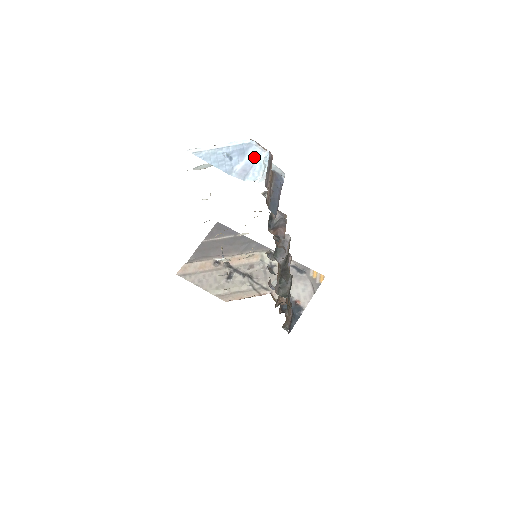
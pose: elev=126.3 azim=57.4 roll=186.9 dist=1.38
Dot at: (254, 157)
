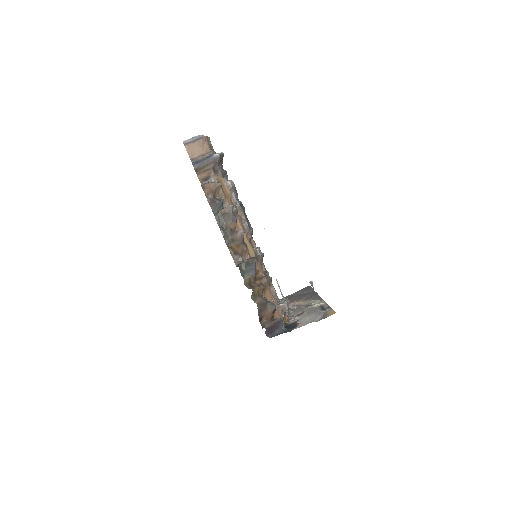
Dot at: occluded
